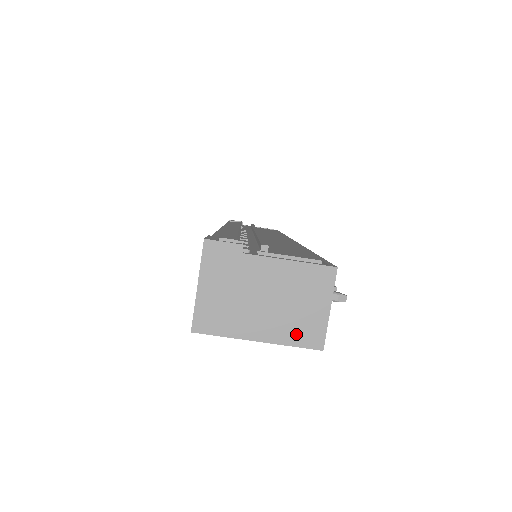
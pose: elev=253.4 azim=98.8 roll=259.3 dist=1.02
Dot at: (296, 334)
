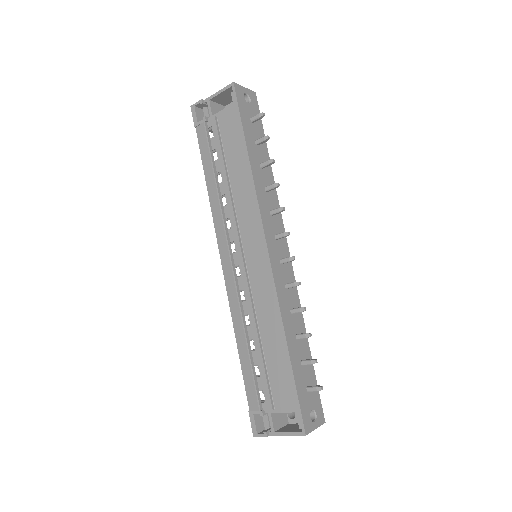
Dot at: occluded
